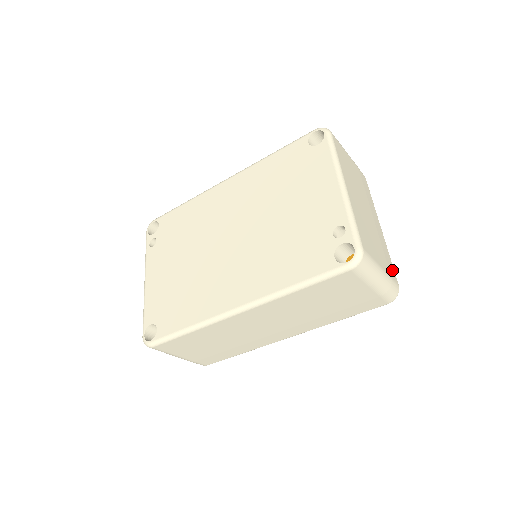
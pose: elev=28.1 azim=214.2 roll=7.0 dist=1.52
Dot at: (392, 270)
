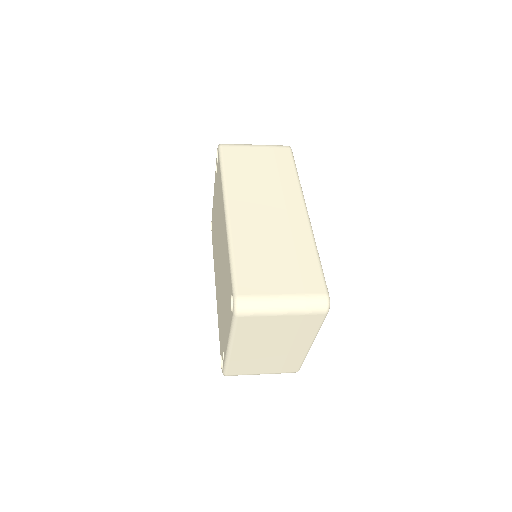
Dot at: (293, 367)
